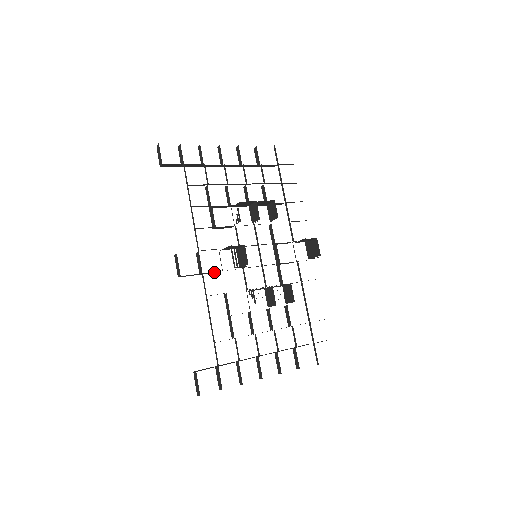
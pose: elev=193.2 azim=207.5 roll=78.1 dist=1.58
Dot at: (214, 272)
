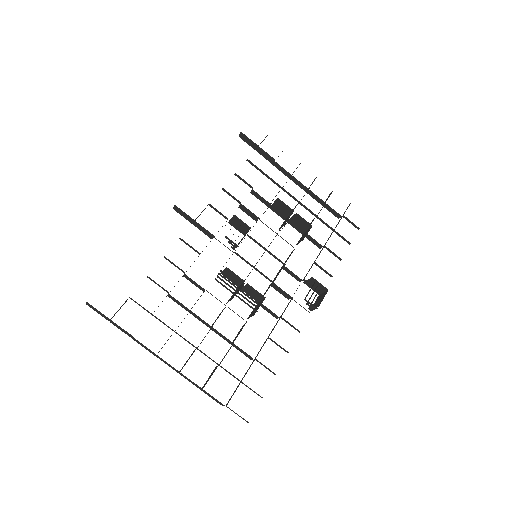
Dot at: (206, 232)
